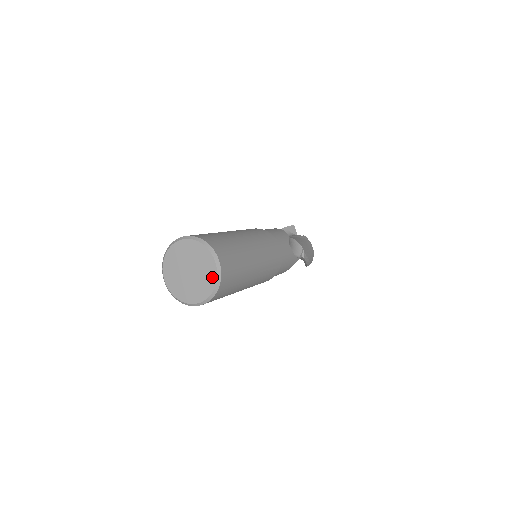
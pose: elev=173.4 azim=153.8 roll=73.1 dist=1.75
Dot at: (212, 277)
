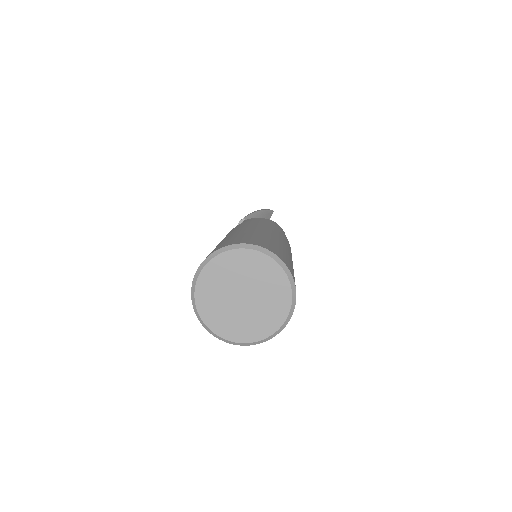
Dot at: (269, 327)
